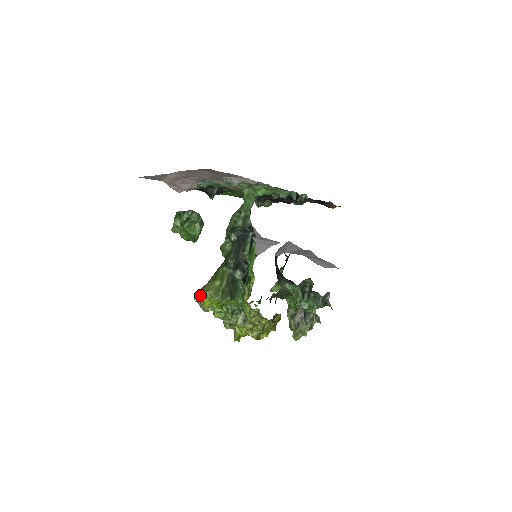
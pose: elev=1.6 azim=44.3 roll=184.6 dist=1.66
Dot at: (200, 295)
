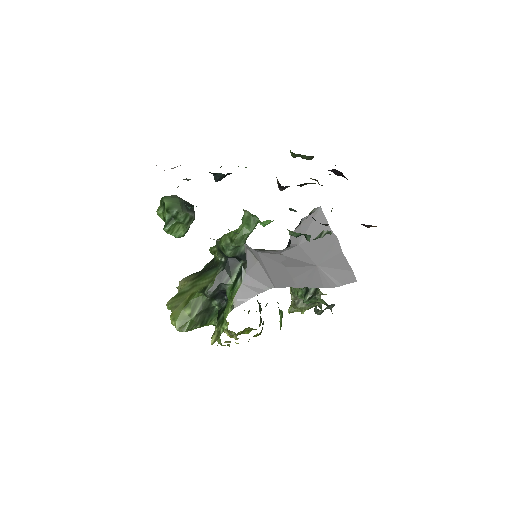
Dot at: (170, 309)
